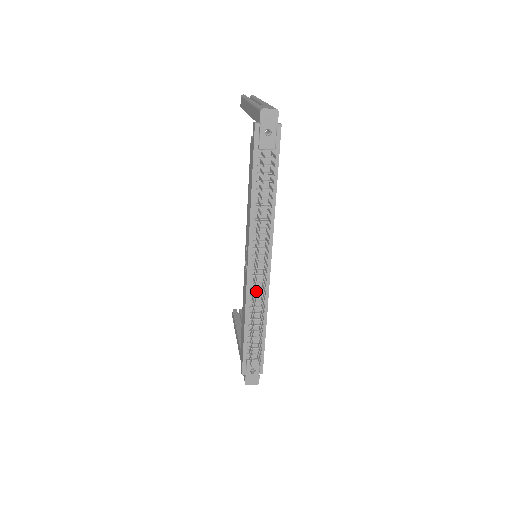
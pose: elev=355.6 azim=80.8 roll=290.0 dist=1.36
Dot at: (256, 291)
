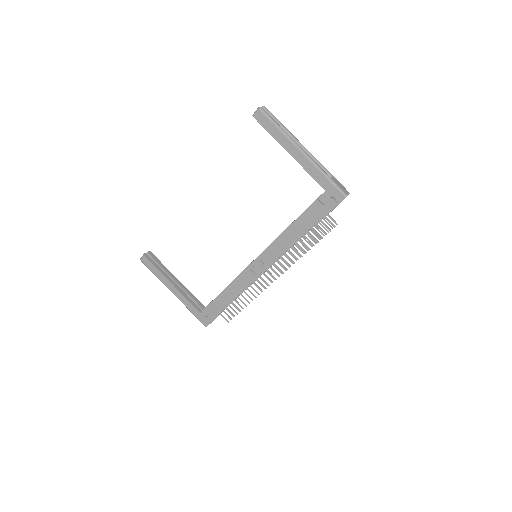
Dot at: occluded
